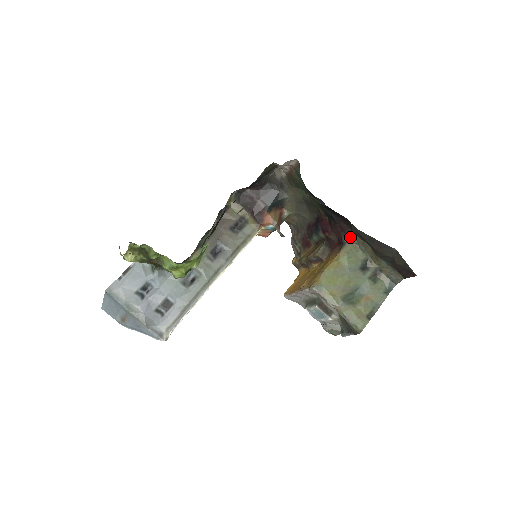
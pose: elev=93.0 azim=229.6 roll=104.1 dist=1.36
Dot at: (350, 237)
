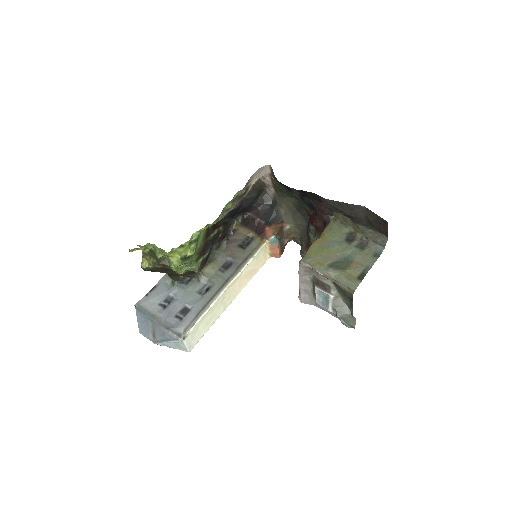
Dot at: (332, 217)
